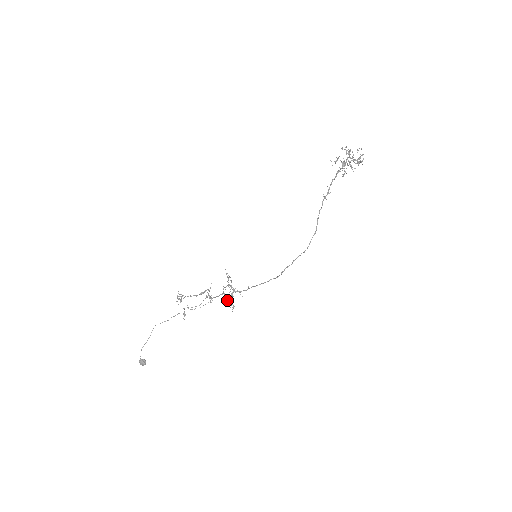
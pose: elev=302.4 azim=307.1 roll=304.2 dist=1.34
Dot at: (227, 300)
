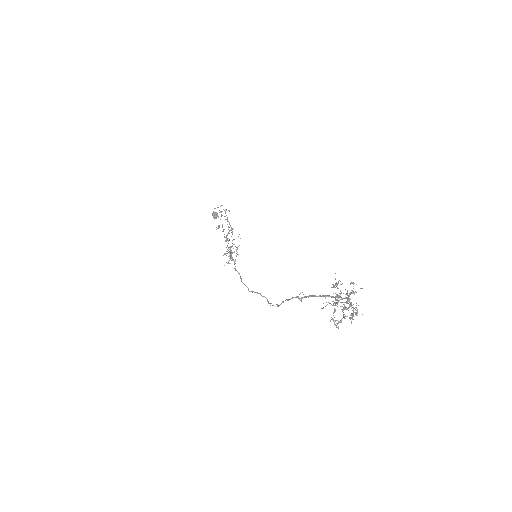
Dot at: occluded
